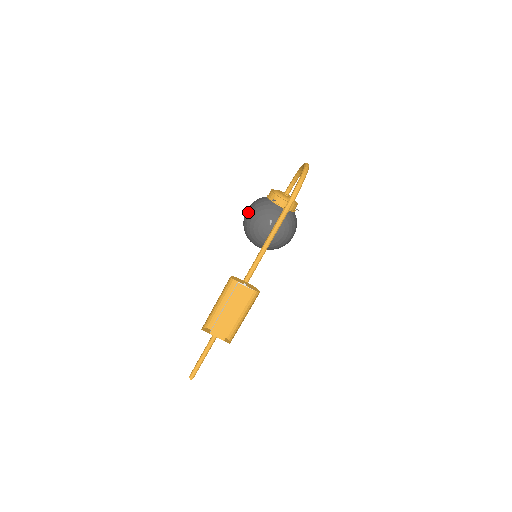
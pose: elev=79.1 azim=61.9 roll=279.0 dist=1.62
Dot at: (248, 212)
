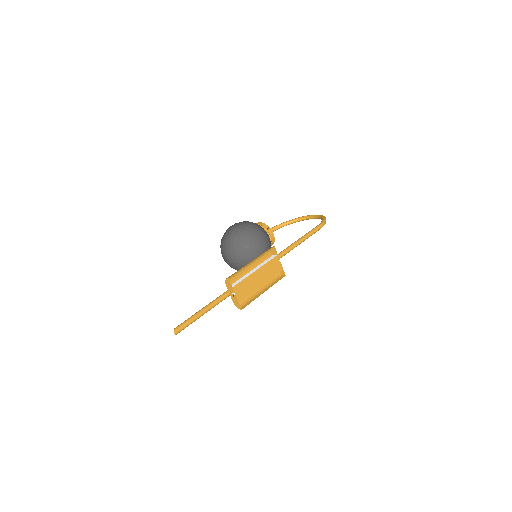
Dot at: (245, 223)
